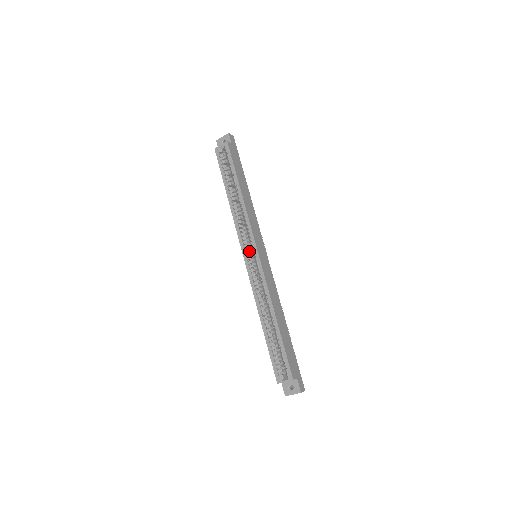
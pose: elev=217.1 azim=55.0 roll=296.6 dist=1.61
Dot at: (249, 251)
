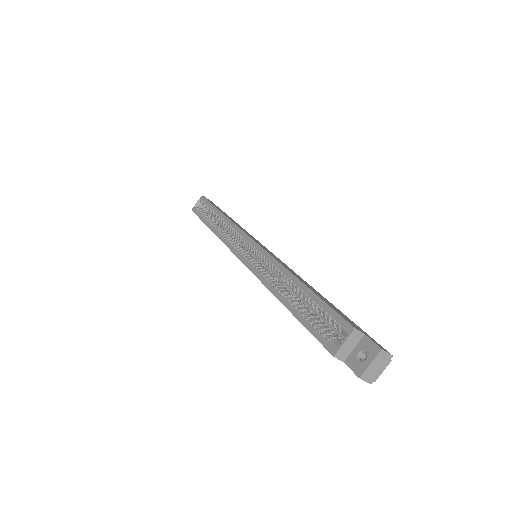
Dot at: (244, 252)
